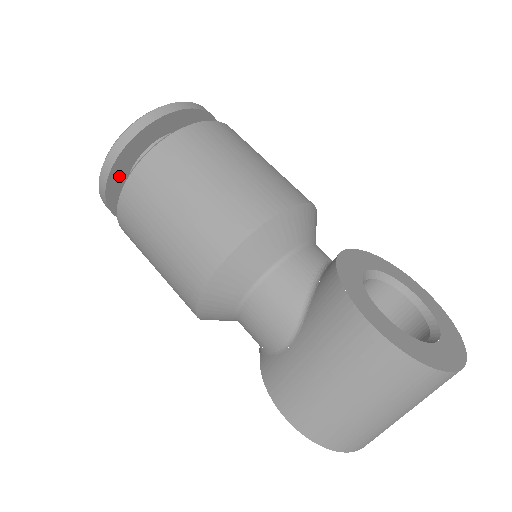
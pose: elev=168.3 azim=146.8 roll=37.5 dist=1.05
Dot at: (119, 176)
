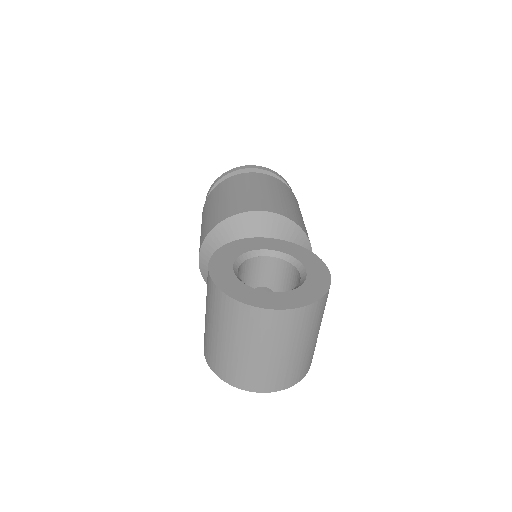
Dot at: occluded
